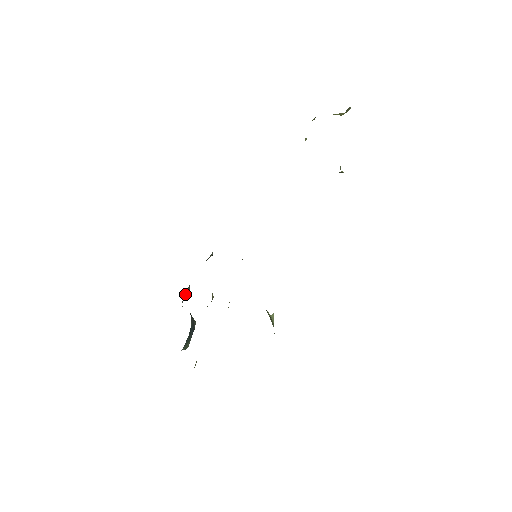
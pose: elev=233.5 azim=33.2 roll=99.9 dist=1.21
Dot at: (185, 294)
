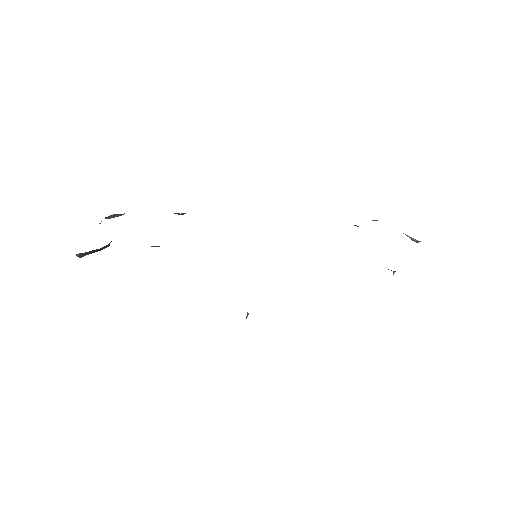
Dot at: (114, 214)
